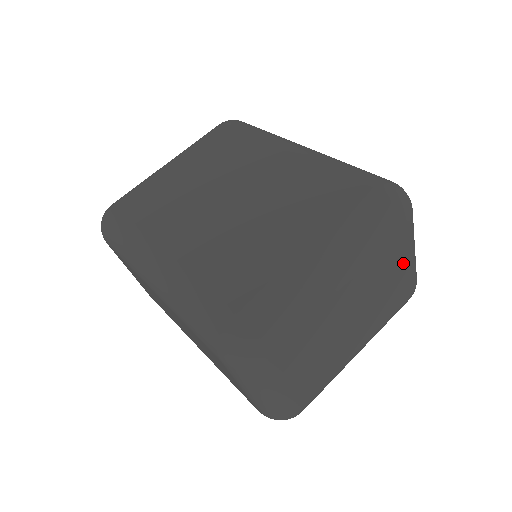
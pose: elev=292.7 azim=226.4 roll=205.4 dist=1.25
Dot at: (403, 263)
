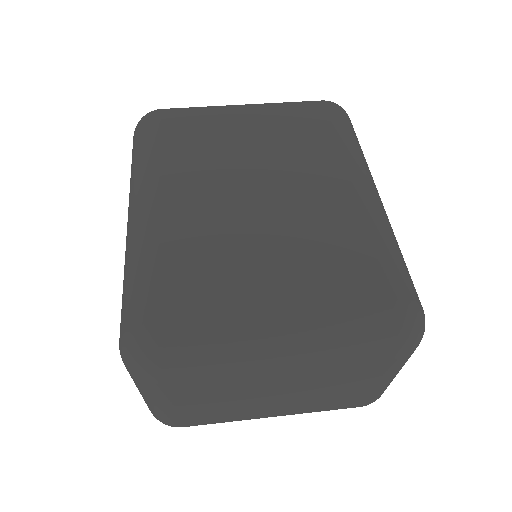
Dot at: (370, 382)
